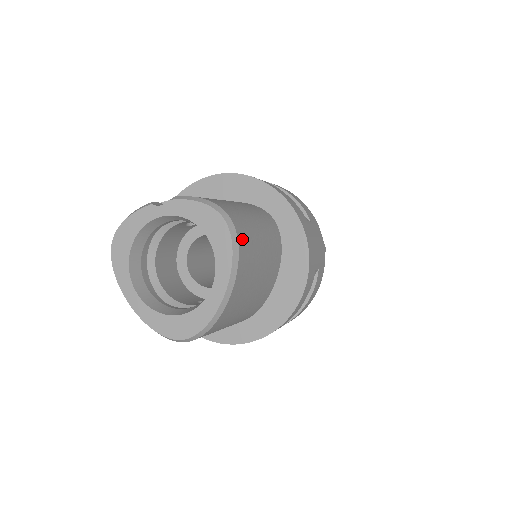
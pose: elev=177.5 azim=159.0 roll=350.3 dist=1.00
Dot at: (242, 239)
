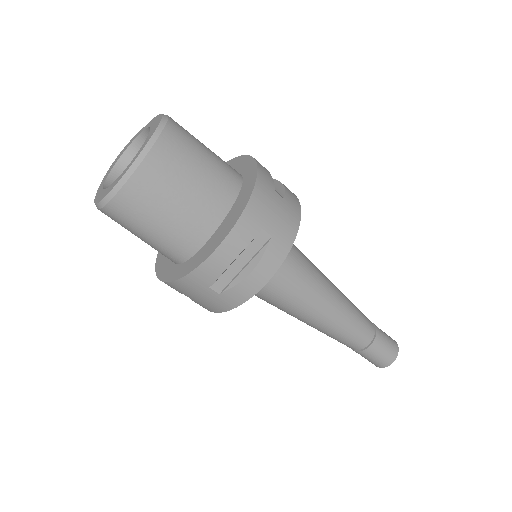
Dot at: (170, 136)
